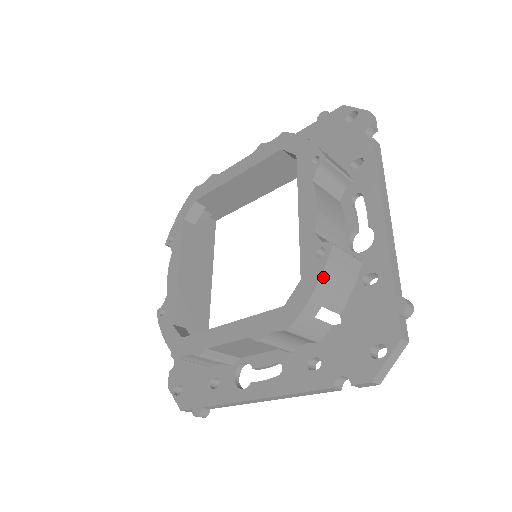
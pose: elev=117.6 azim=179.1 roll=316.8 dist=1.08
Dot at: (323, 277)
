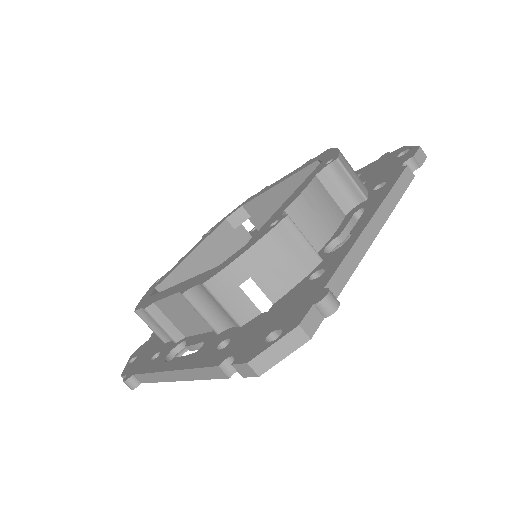
Dot at: (261, 243)
